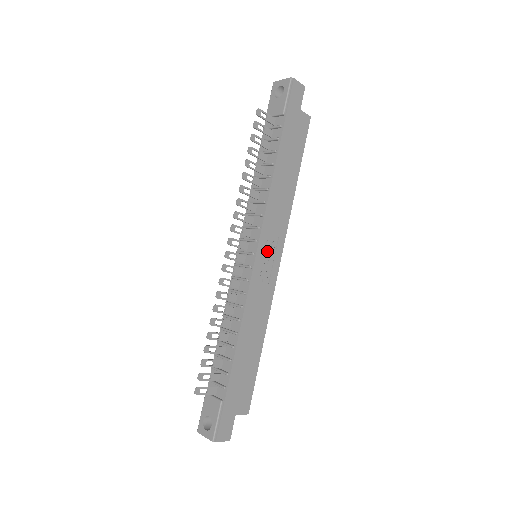
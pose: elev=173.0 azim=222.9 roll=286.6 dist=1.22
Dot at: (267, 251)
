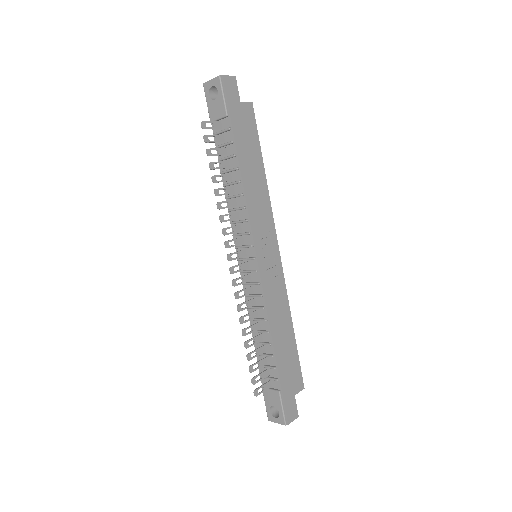
Dot at: (264, 249)
